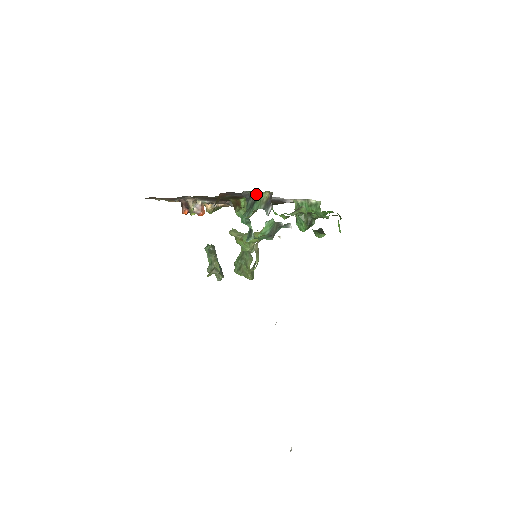
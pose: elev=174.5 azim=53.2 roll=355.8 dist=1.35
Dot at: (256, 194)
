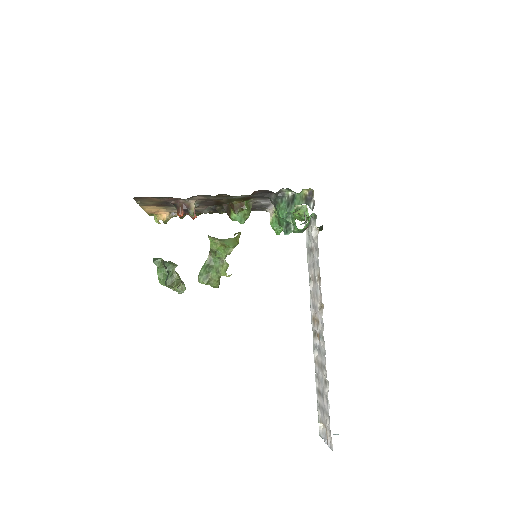
Dot at: (293, 192)
